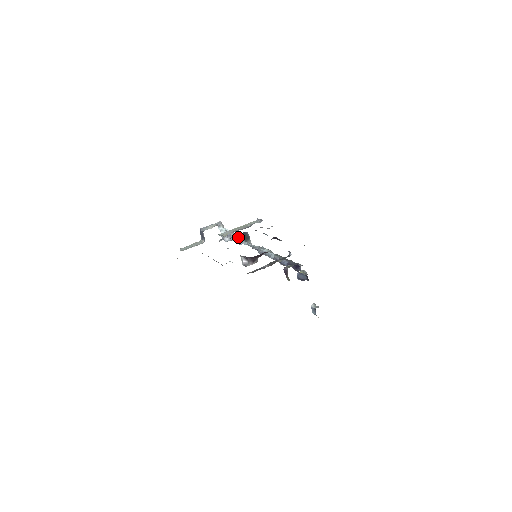
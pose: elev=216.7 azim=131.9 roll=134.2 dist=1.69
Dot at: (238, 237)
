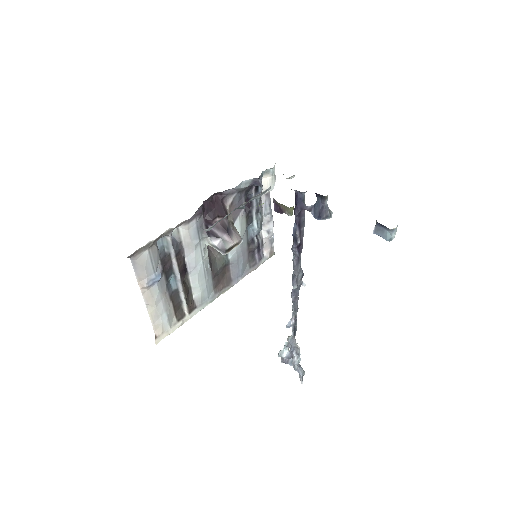
Dot at: (214, 250)
